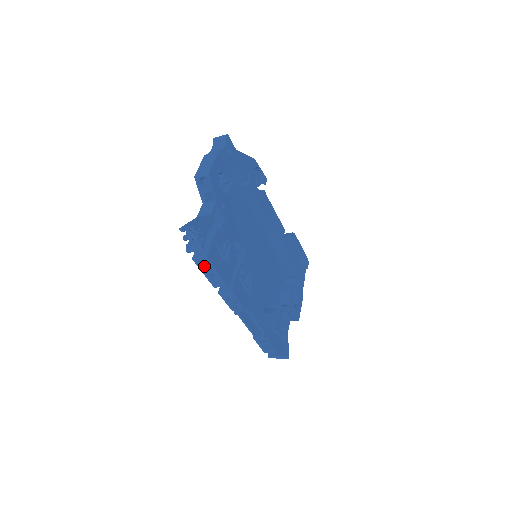
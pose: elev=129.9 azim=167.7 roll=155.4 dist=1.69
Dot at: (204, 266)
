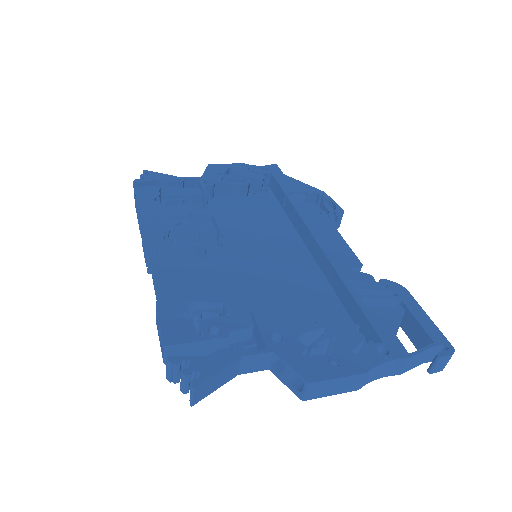
Dot at: occluded
